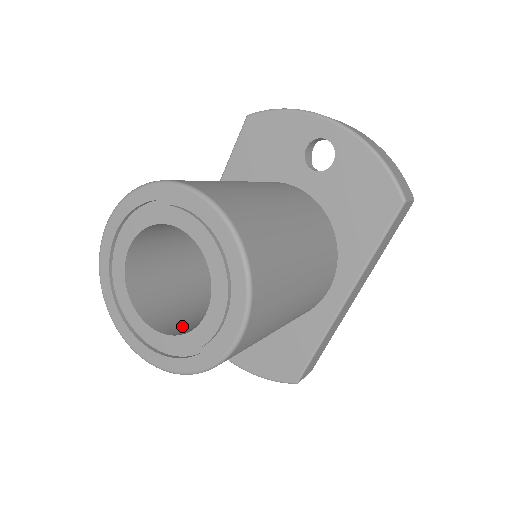
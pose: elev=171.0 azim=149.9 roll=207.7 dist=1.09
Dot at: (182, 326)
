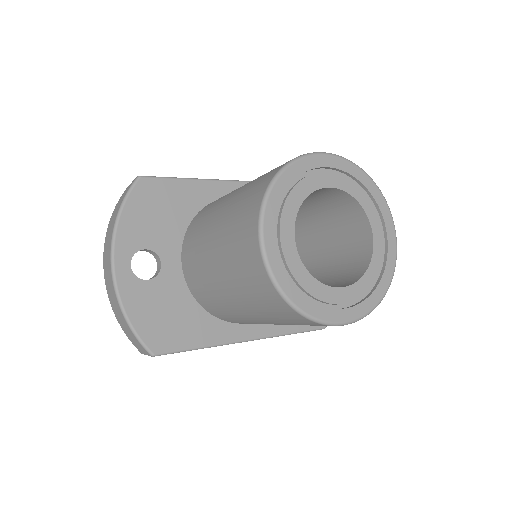
Dot at: occluded
